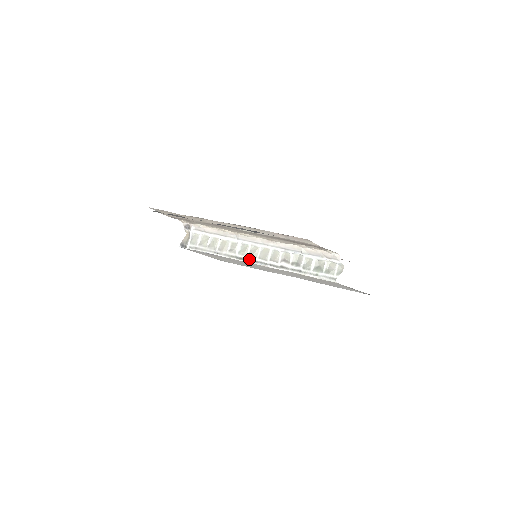
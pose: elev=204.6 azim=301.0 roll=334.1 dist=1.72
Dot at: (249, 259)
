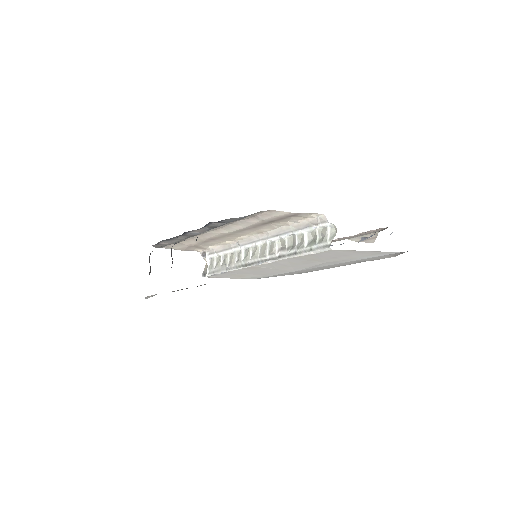
Dot at: (252, 262)
